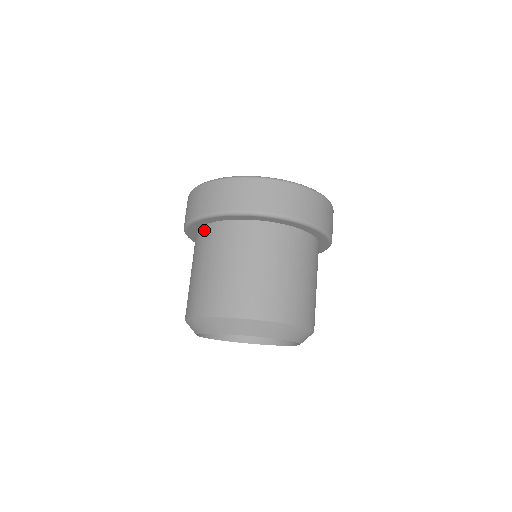
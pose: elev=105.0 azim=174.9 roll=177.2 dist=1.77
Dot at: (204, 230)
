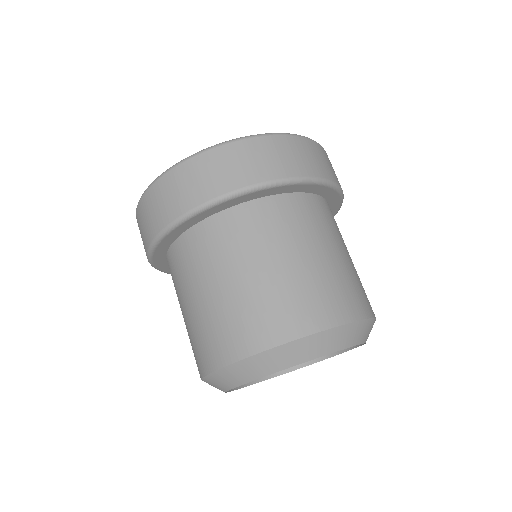
Dot at: occluded
